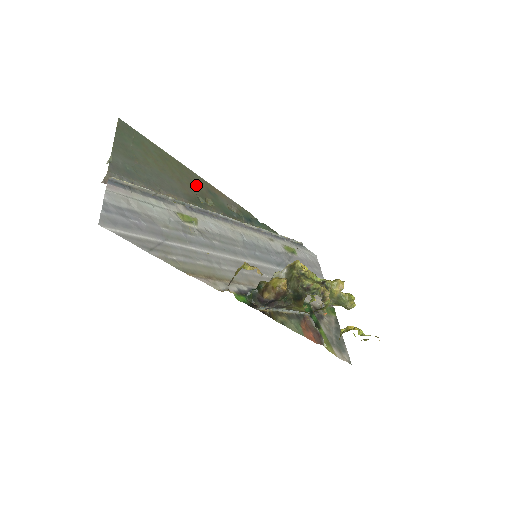
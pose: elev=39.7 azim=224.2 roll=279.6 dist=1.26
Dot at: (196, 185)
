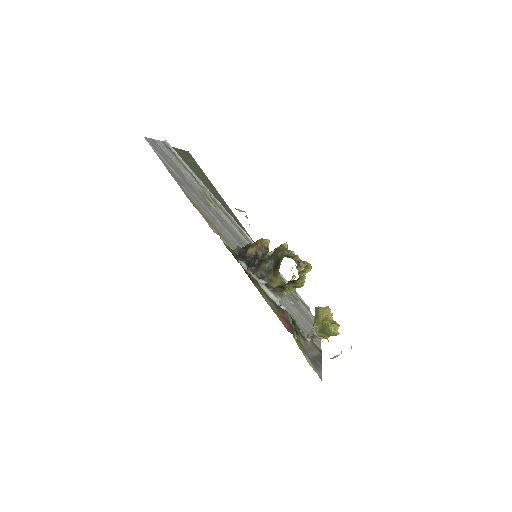
Dot at: (228, 210)
